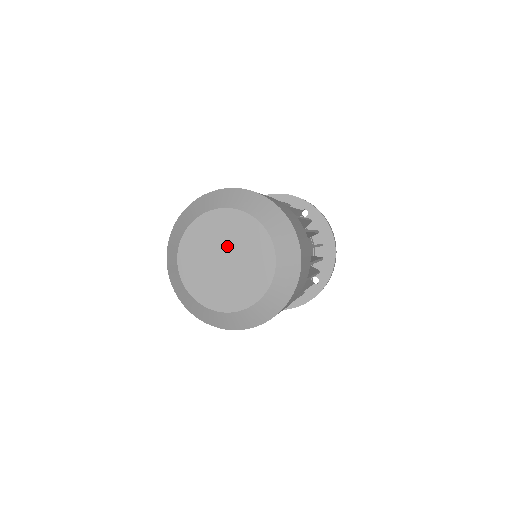
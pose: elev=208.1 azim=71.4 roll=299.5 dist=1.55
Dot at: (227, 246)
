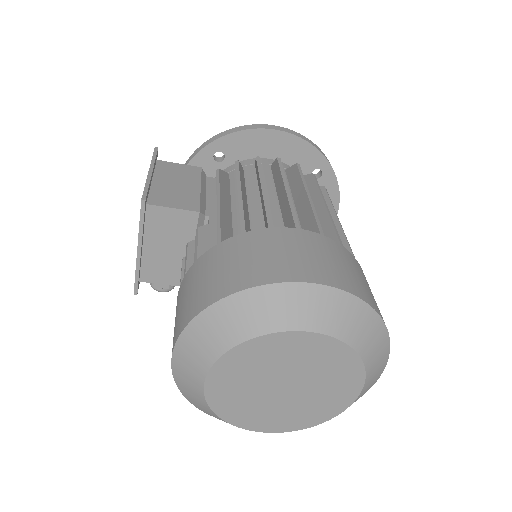
Dot at: (298, 375)
